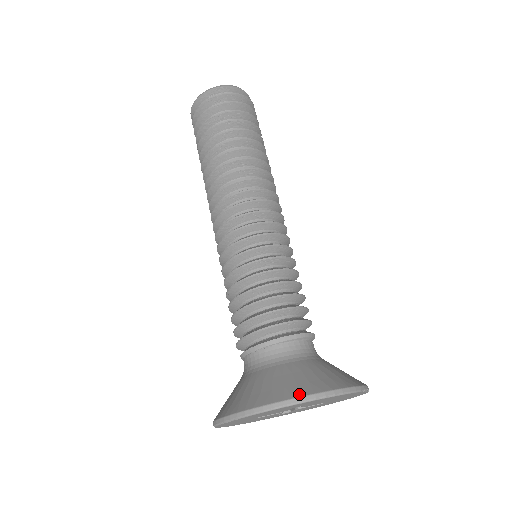
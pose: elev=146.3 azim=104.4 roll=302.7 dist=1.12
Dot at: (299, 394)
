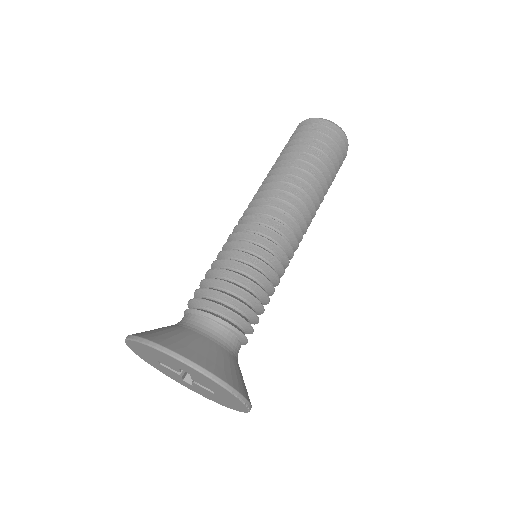
Dot at: (179, 351)
